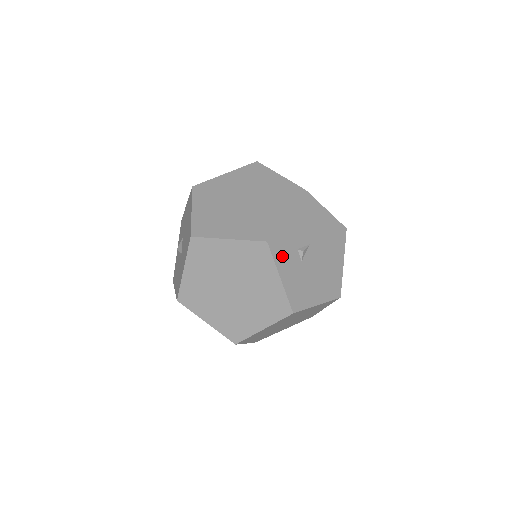
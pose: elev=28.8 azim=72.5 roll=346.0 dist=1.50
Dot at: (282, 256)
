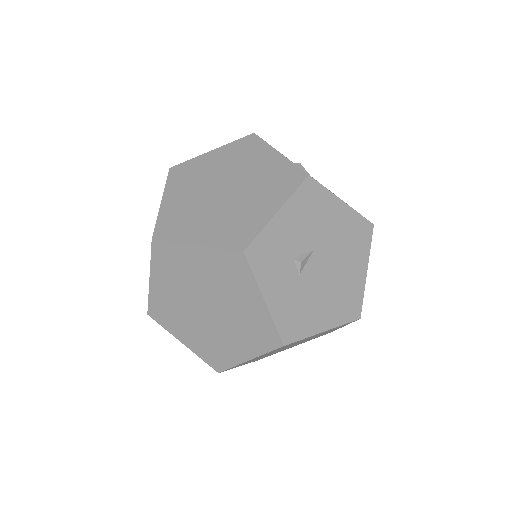
Dot at: (268, 270)
